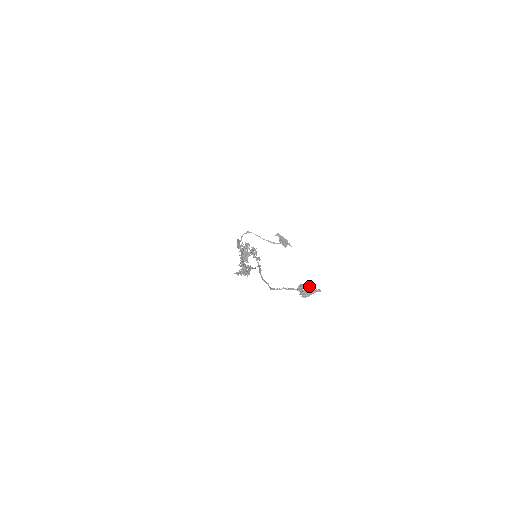
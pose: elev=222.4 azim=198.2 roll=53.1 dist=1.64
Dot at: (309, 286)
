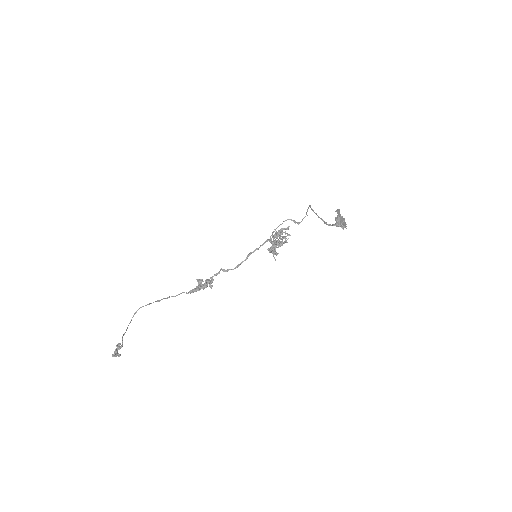
Dot at: (116, 349)
